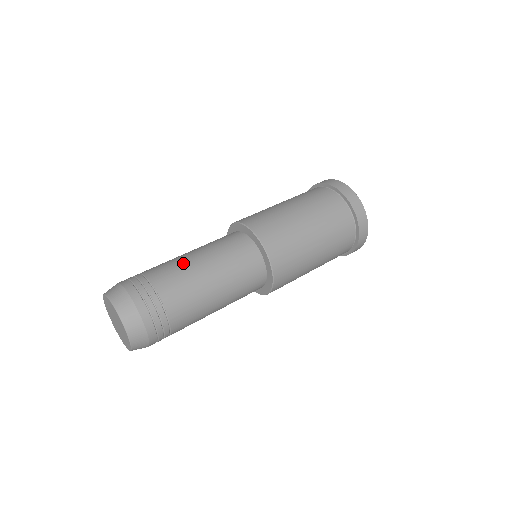
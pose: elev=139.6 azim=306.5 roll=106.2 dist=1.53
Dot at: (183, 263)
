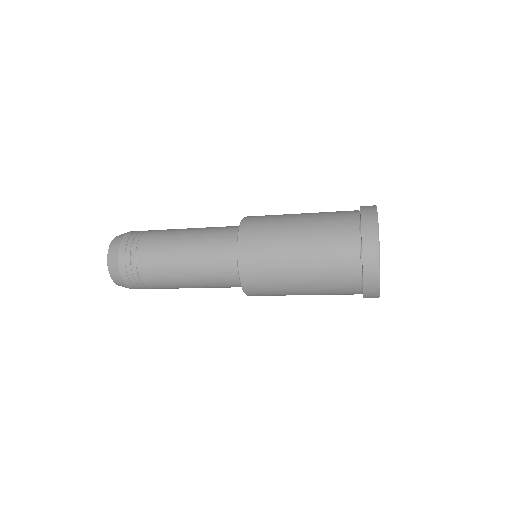
Dot at: occluded
